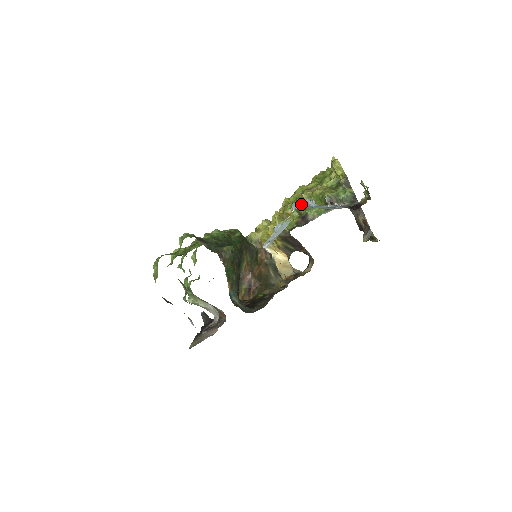
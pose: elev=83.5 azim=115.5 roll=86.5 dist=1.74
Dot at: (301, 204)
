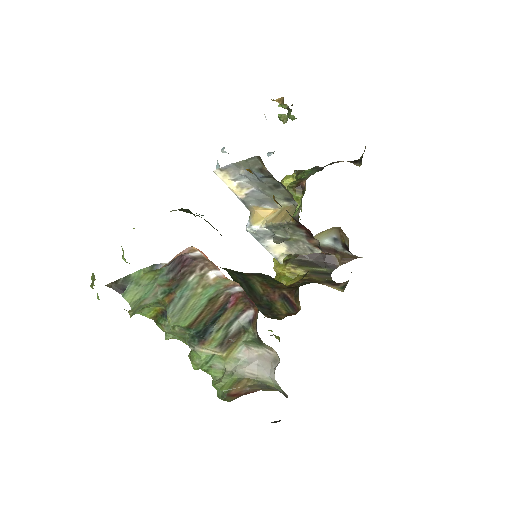
Dot at: occluded
